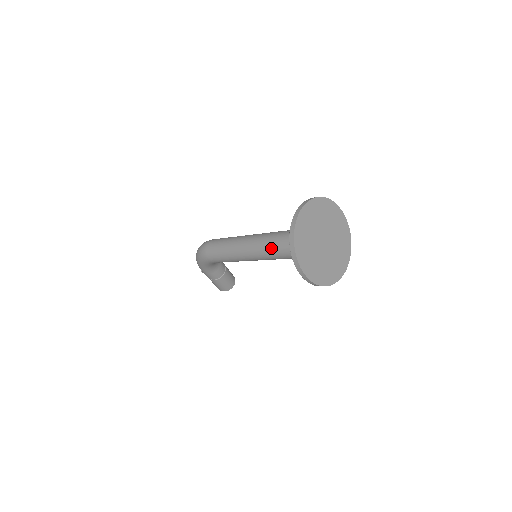
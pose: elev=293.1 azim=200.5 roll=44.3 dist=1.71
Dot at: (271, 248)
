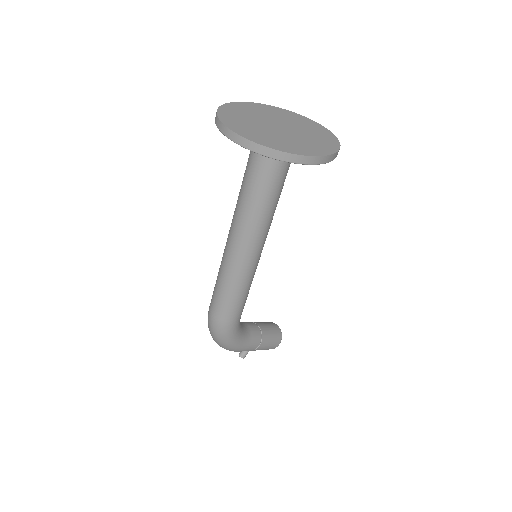
Dot at: (255, 211)
